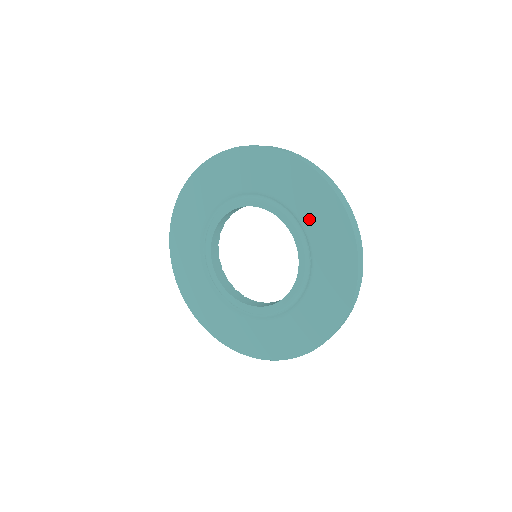
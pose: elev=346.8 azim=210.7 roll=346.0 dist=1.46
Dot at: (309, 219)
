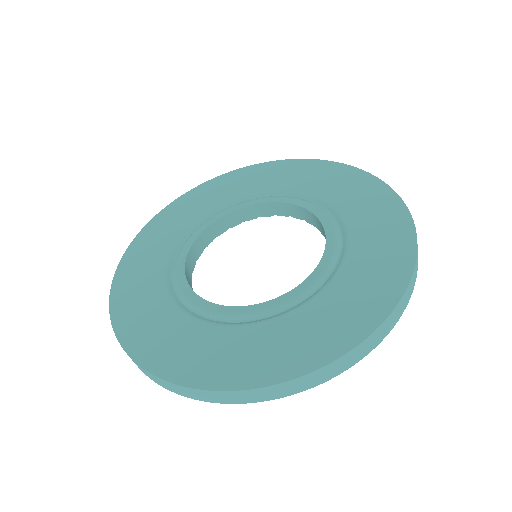
Dot at: (361, 234)
